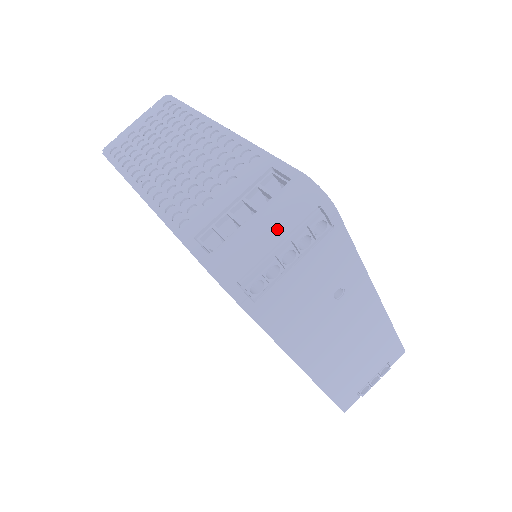
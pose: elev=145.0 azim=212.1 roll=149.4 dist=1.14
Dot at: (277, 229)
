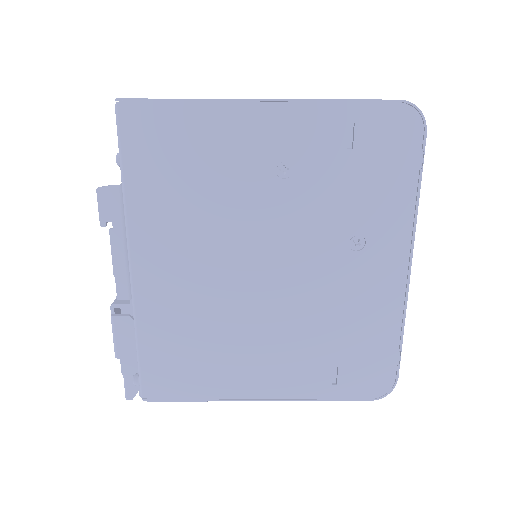
Dot at: occluded
